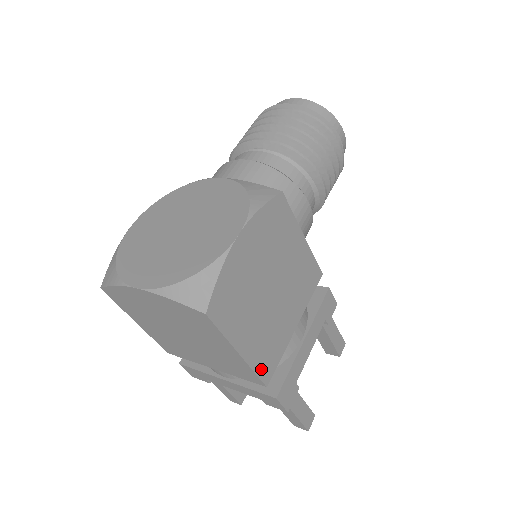
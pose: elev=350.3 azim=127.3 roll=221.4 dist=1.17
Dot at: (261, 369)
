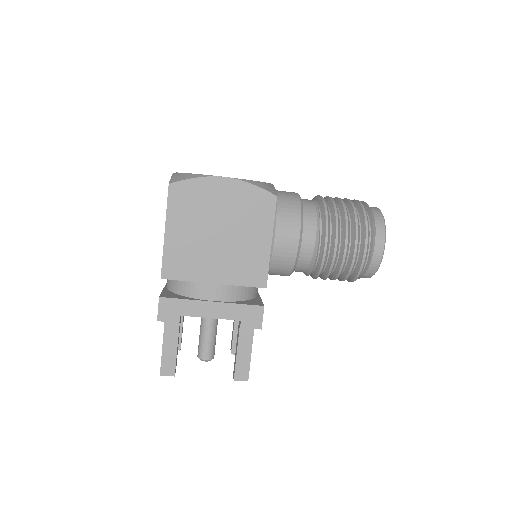
Dot at: (168, 263)
